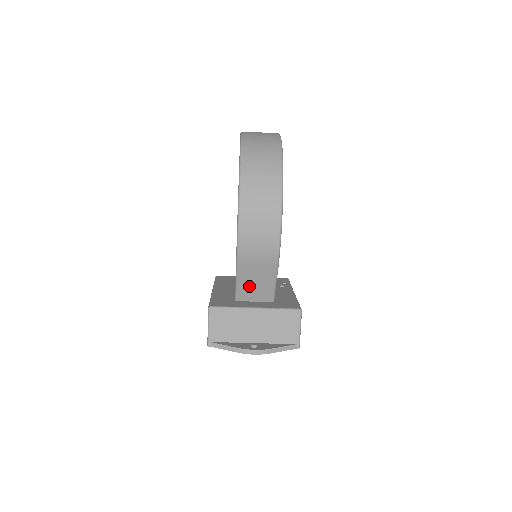
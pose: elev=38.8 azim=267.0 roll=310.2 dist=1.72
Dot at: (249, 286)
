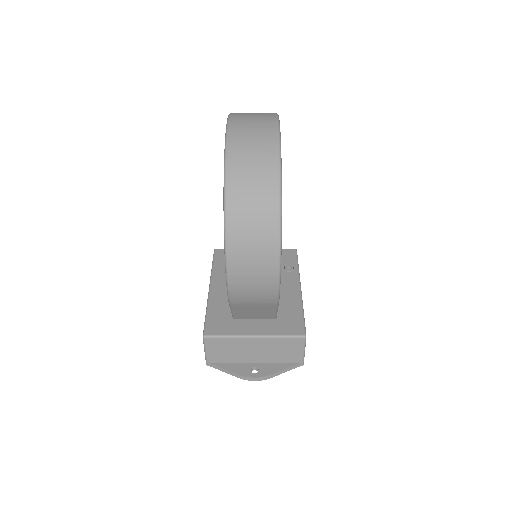
Dot at: (247, 314)
